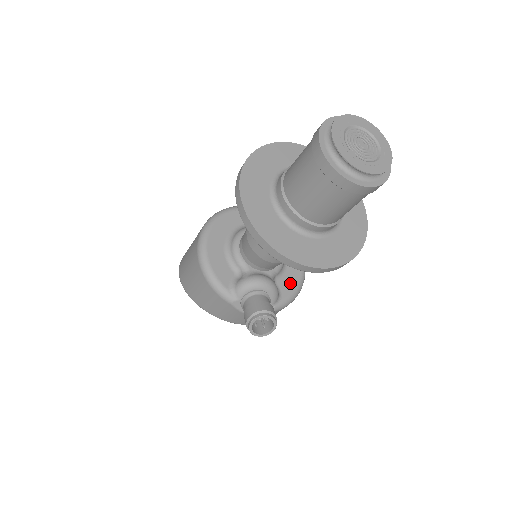
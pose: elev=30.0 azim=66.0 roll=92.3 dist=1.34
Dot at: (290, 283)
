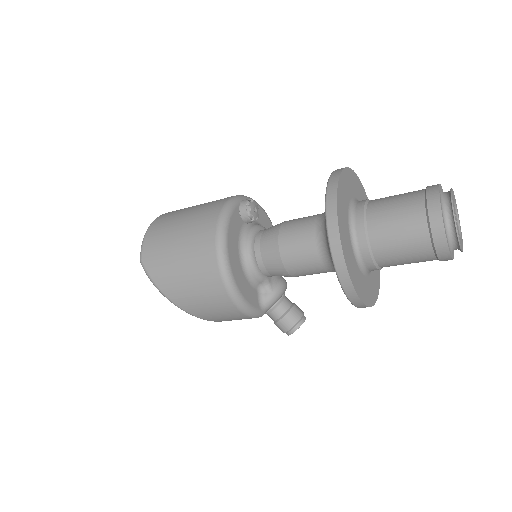
Dot at: occluded
